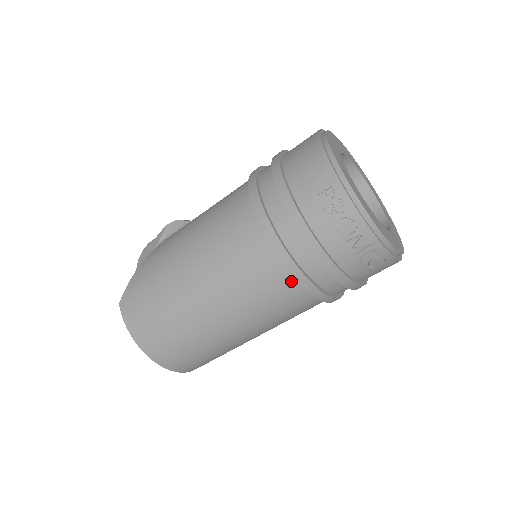
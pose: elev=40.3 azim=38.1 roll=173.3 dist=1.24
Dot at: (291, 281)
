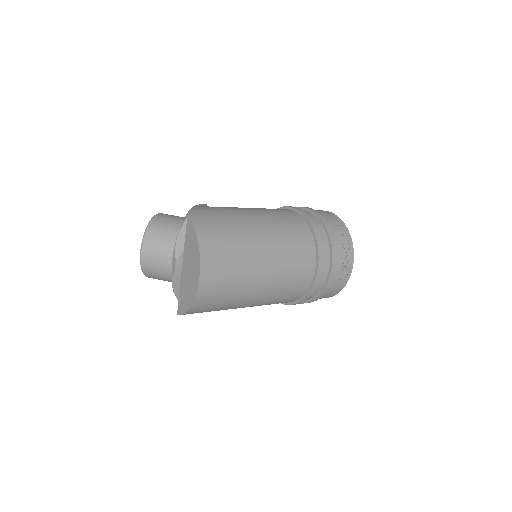
Dot at: (313, 259)
